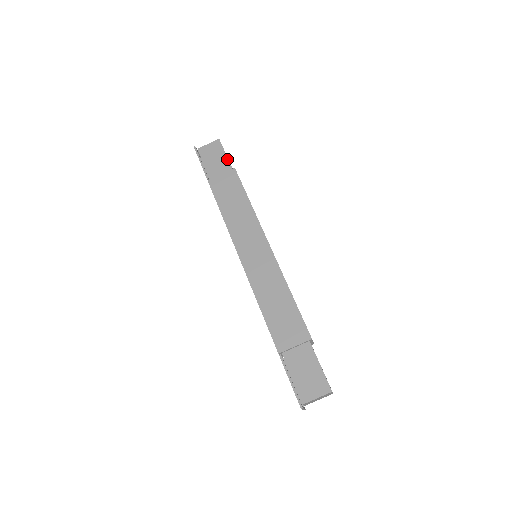
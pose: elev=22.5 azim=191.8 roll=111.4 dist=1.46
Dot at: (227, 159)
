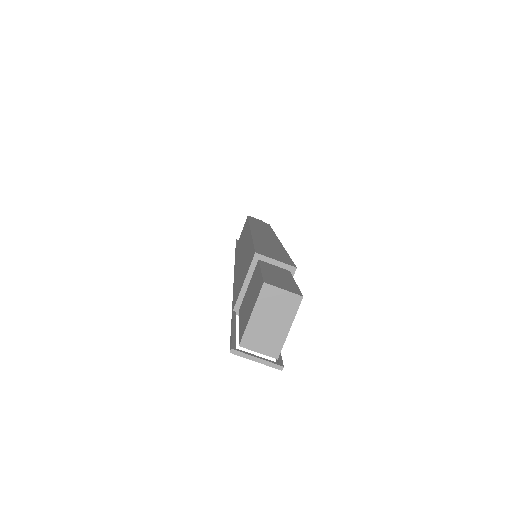
Dot at: occluded
